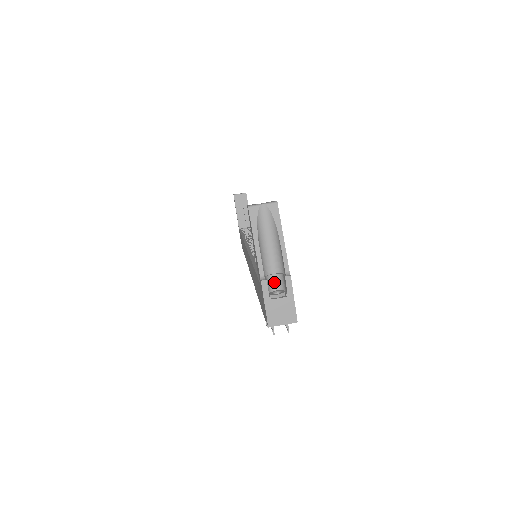
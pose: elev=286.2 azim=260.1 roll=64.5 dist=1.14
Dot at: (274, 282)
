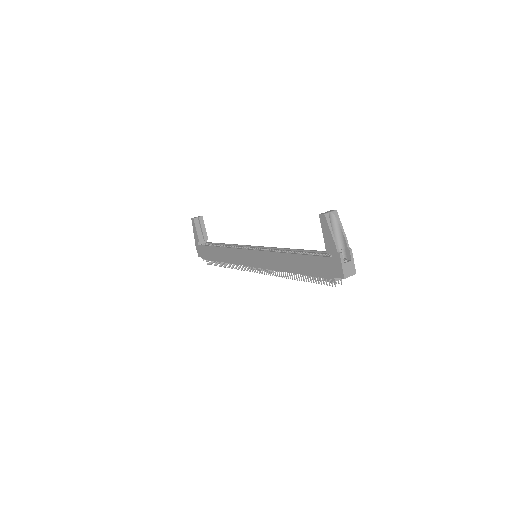
Dot at: occluded
